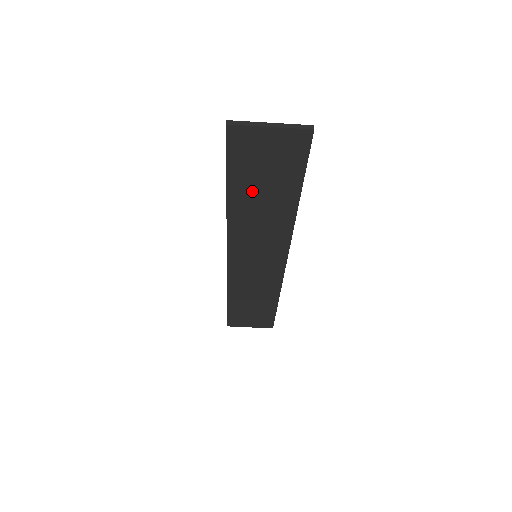
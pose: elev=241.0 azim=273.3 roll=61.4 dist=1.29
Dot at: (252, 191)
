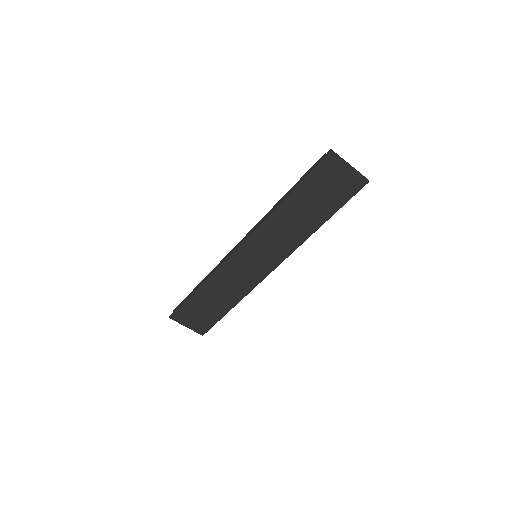
Dot at: (304, 202)
